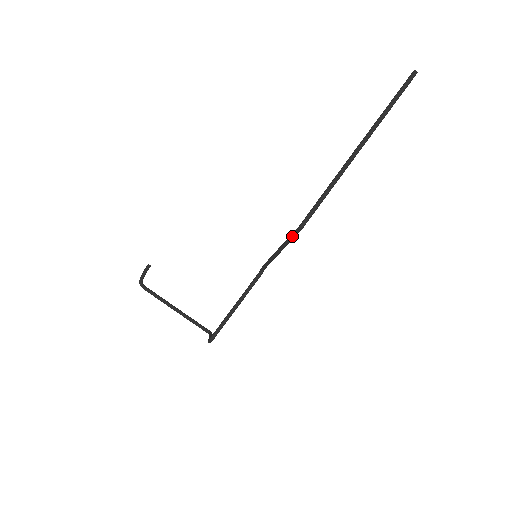
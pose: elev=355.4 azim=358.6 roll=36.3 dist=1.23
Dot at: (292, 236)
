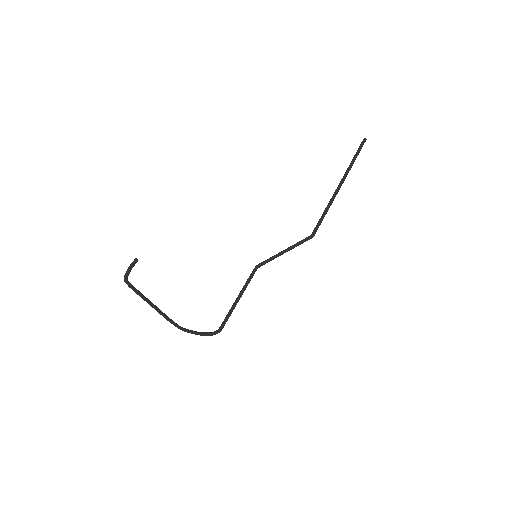
Dot at: (302, 242)
